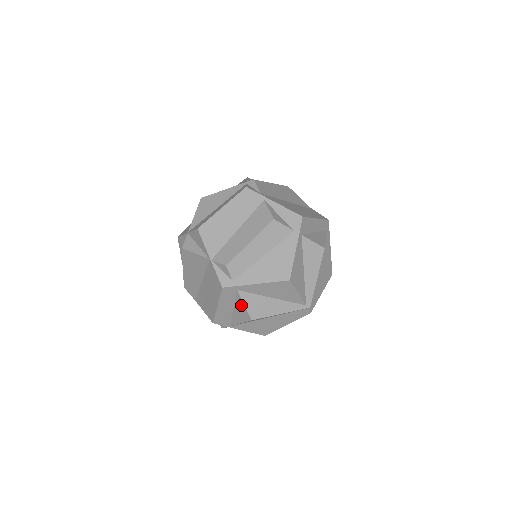
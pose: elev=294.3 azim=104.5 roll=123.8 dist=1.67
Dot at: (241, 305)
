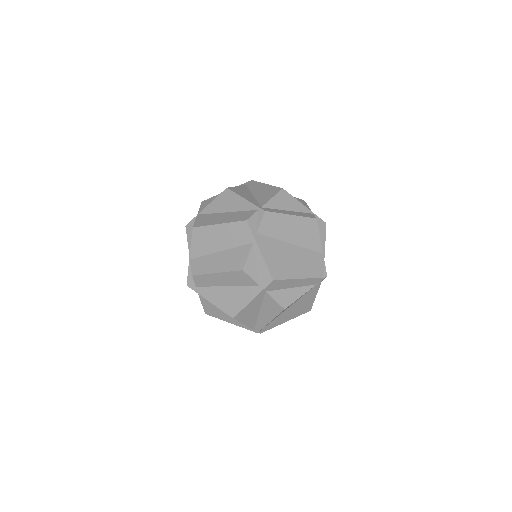
Dot at: occluded
